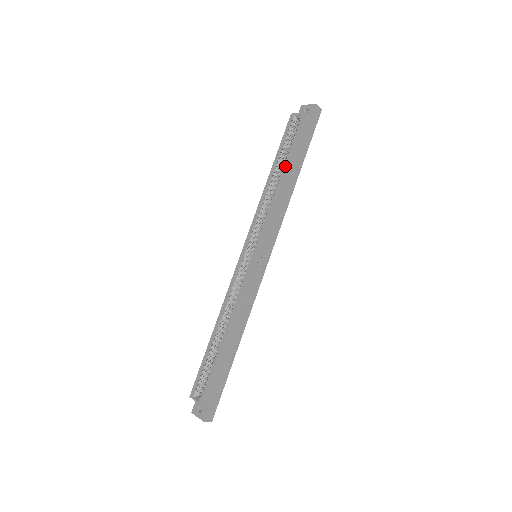
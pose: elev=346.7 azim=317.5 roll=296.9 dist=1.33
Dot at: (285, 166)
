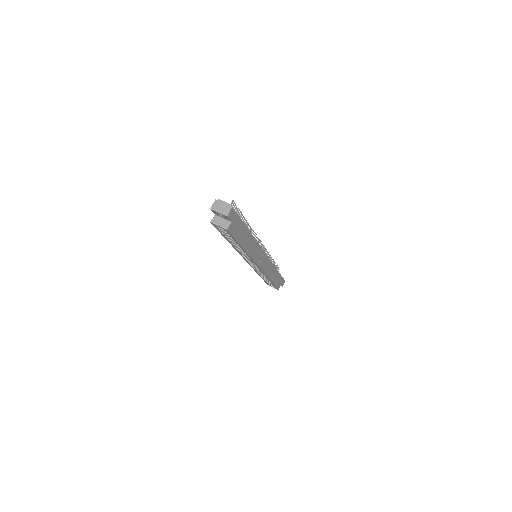
Dot at: occluded
